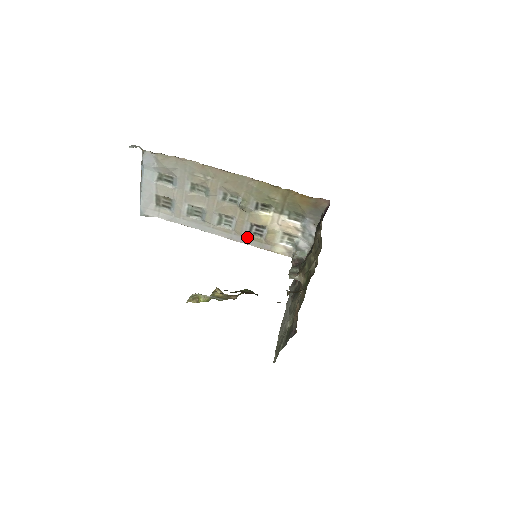
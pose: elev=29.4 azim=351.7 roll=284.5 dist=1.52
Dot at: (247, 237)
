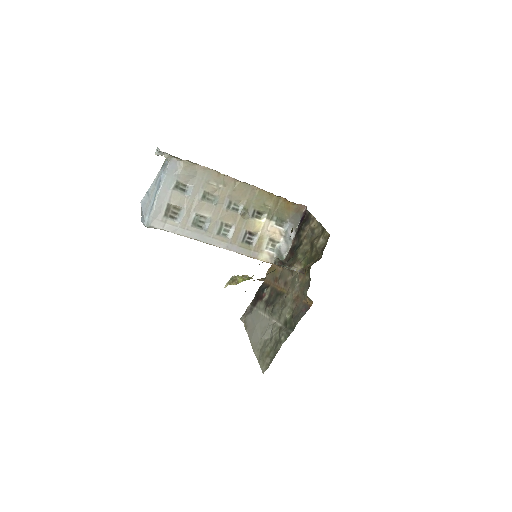
Dot at: (240, 245)
